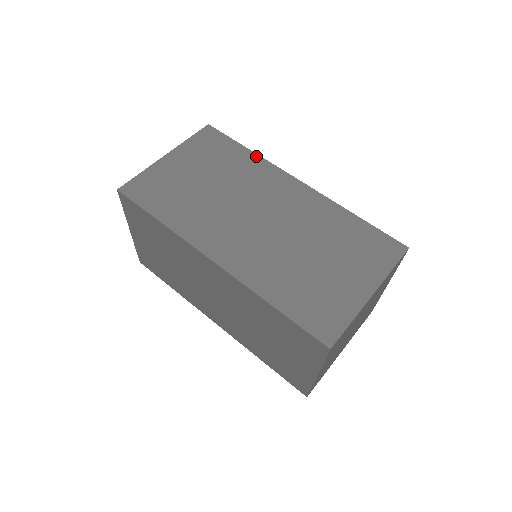
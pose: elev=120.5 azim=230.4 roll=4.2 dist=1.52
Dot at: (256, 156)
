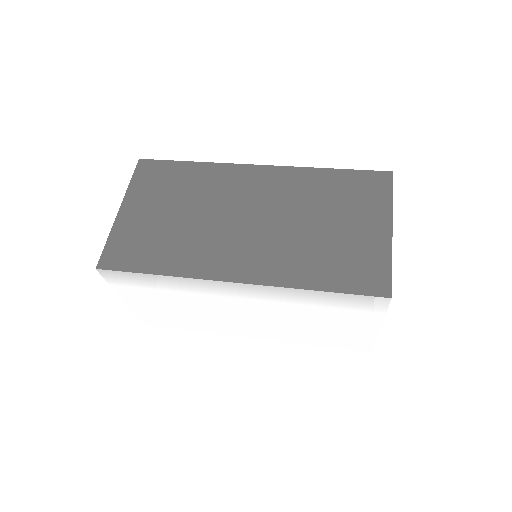
Dot at: occluded
